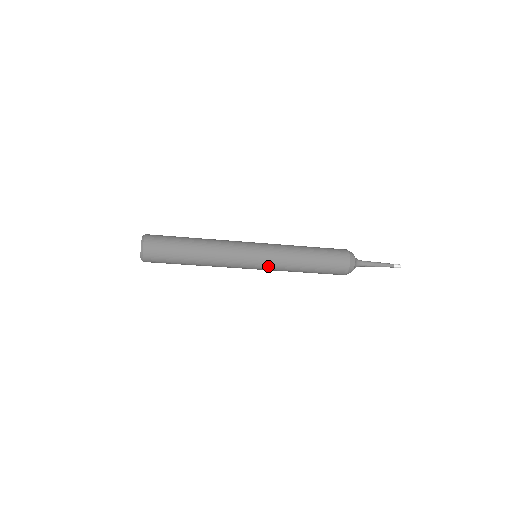
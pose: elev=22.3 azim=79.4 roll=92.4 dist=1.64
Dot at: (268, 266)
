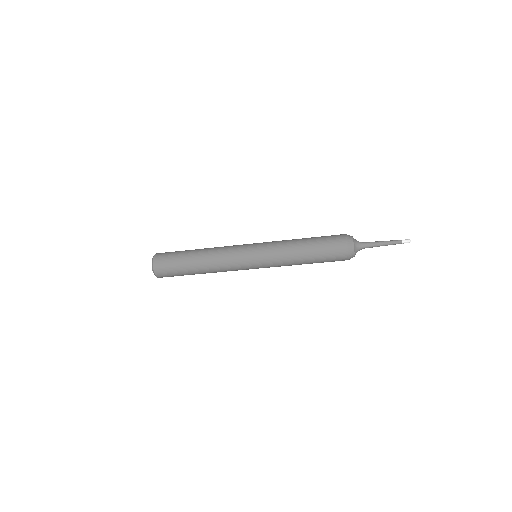
Dot at: (266, 265)
